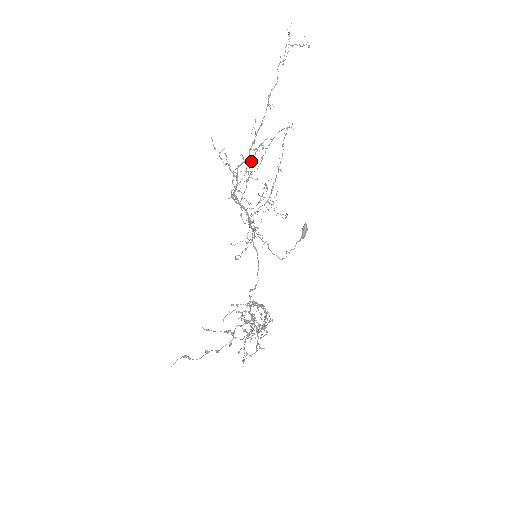
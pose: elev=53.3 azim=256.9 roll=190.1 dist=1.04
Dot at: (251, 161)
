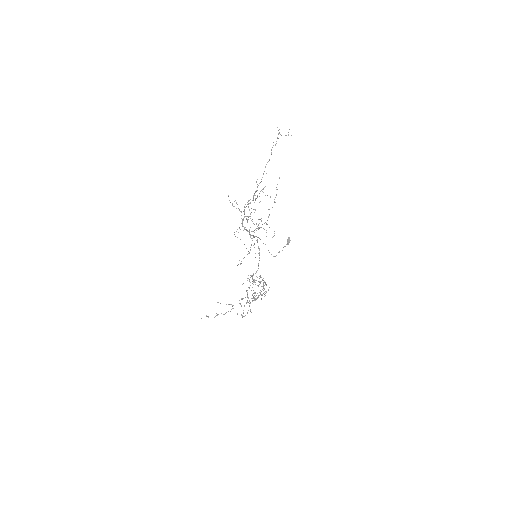
Dot at: occluded
